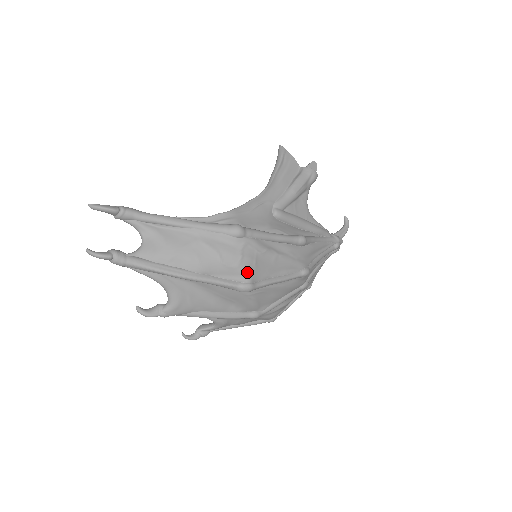
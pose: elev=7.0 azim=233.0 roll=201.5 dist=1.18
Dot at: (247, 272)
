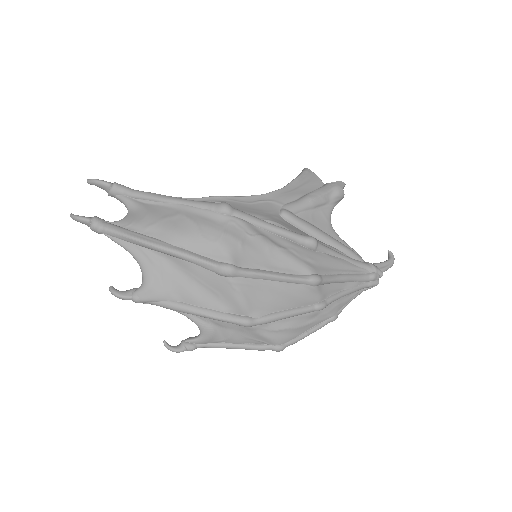
Dot at: (229, 251)
